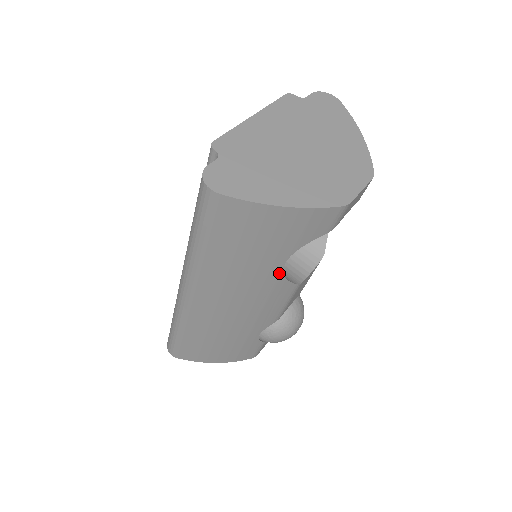
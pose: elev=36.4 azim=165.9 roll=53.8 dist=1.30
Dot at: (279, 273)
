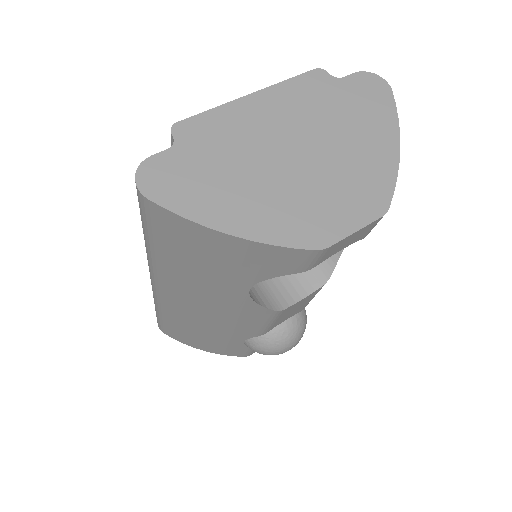
Dot at: (246, 296)
